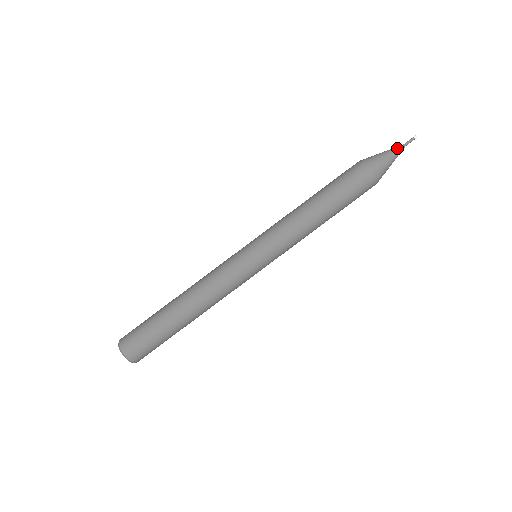
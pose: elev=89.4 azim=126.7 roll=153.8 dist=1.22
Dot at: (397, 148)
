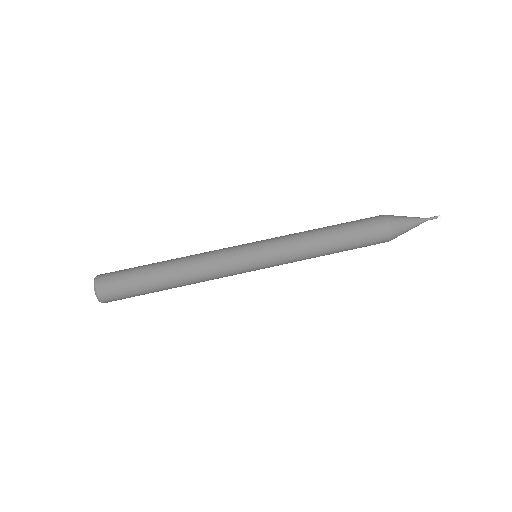
Dot at: (420, 218)
